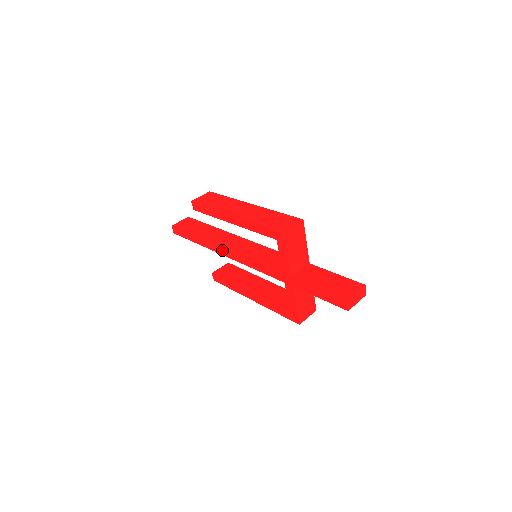
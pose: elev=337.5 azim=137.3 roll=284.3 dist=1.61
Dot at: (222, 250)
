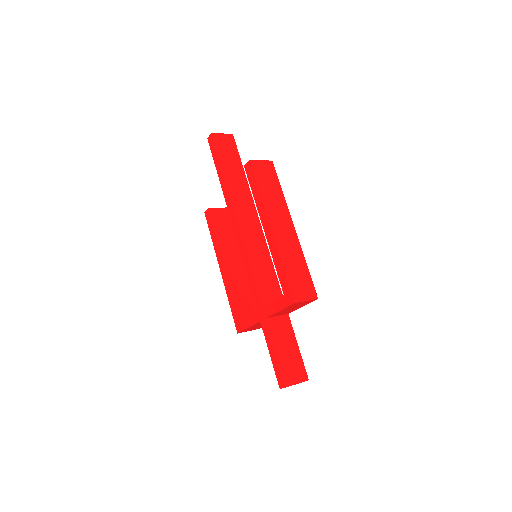
Dot at: (235, 219)
